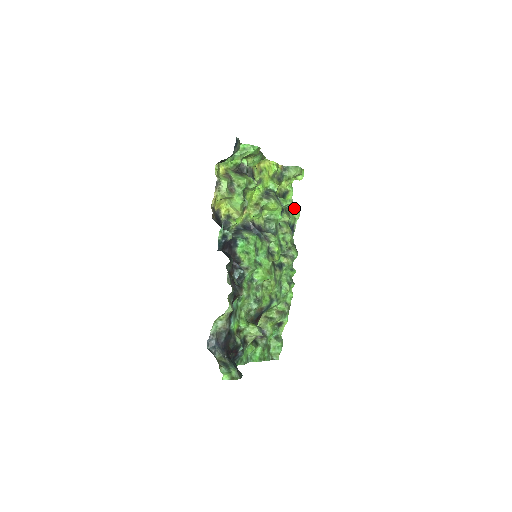
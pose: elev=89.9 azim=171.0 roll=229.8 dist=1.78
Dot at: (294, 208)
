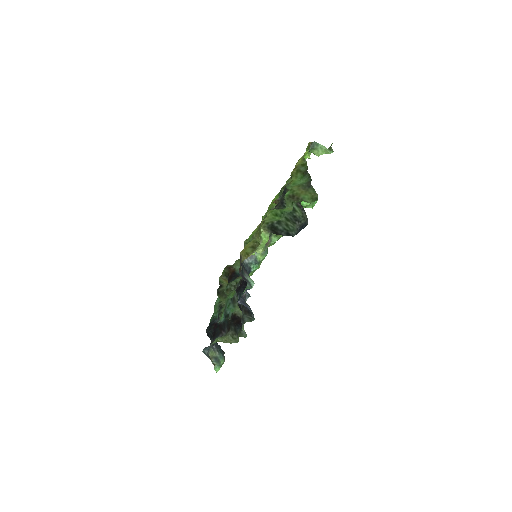
Dot at: occluded
